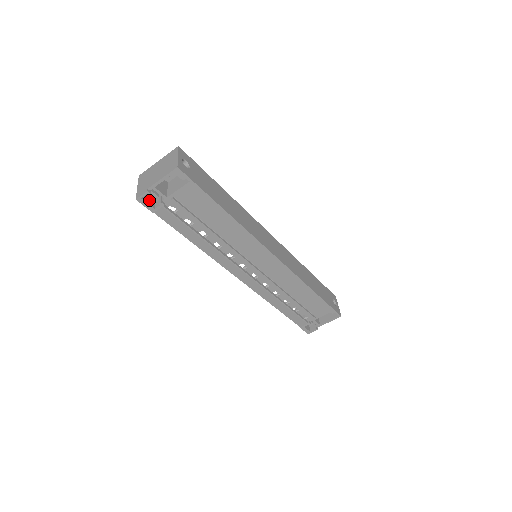
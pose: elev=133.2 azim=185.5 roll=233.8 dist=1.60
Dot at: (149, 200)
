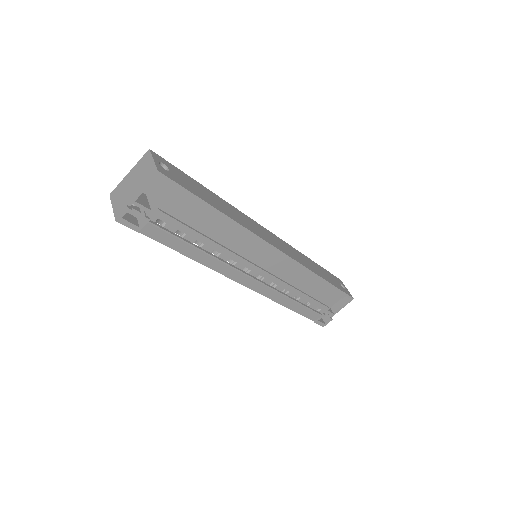
Dot at: (130, 219)
